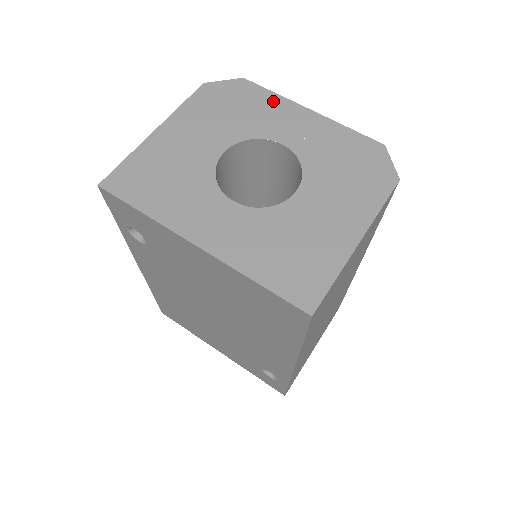
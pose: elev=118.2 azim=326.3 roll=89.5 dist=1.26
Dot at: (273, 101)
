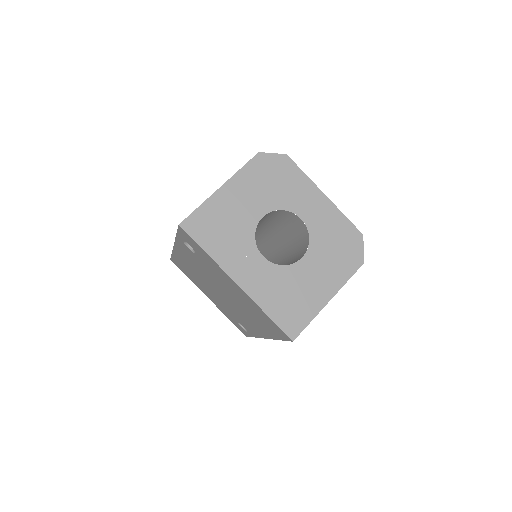
Dot at: (302, 181)
